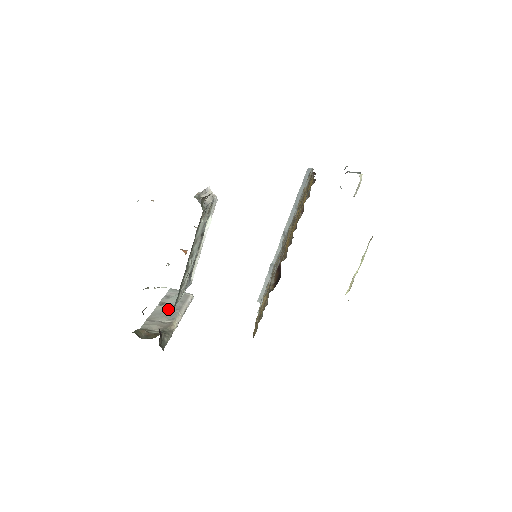
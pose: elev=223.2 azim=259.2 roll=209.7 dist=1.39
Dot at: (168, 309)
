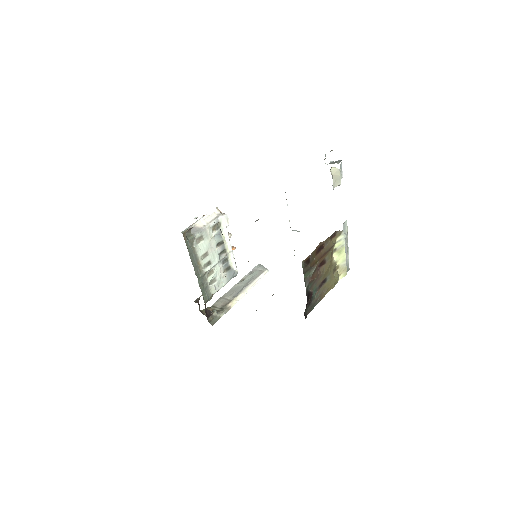
Dot at: (240, 287)
